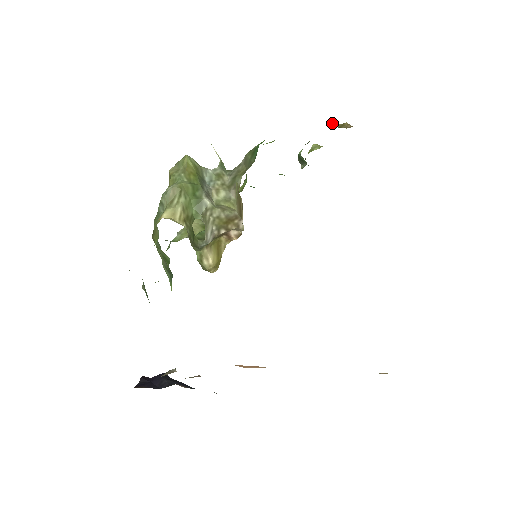
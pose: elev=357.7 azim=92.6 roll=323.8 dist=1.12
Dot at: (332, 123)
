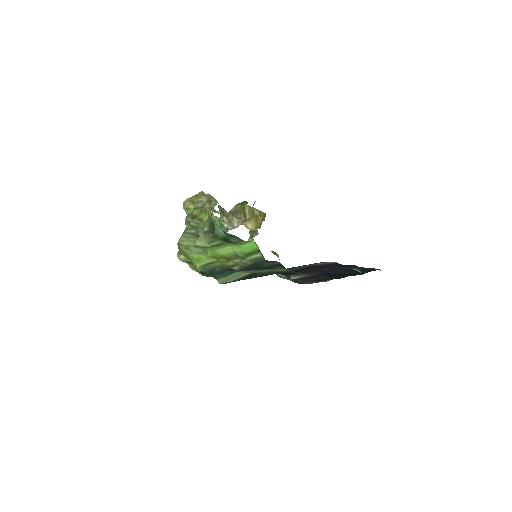
Dot at: occluded
